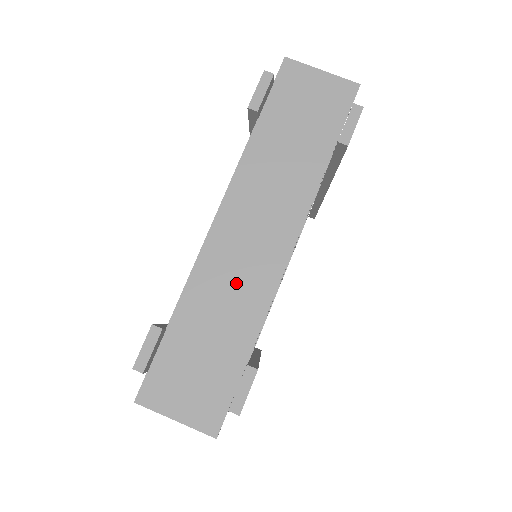
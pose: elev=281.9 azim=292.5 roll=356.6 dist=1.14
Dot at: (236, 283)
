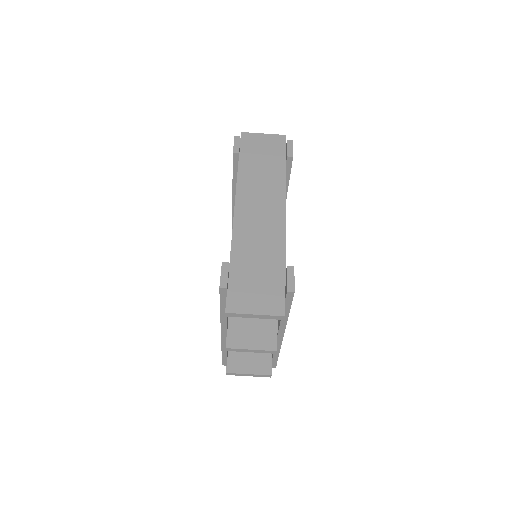
Dot at: (261, 235)
